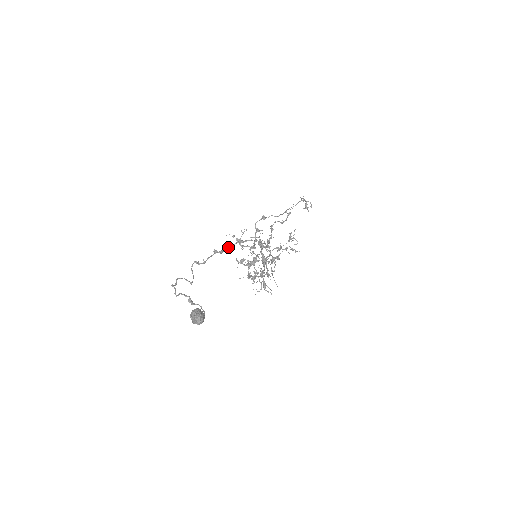
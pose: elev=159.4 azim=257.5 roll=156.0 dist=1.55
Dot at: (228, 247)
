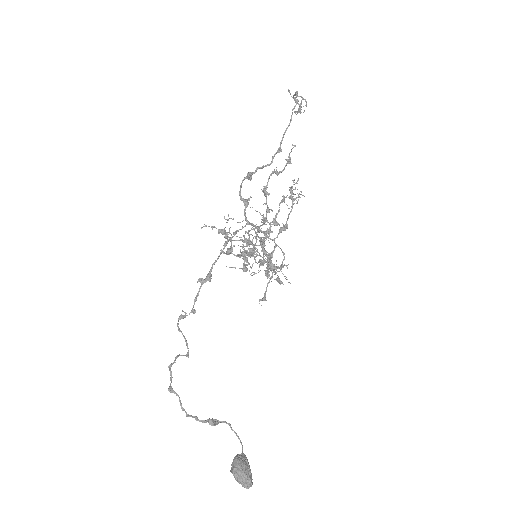
Dot at: (215, 262)
